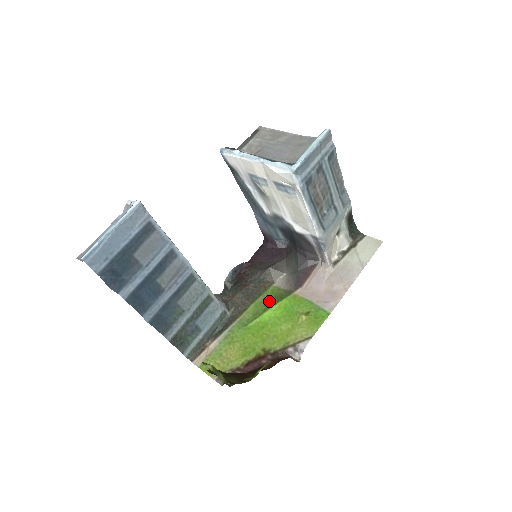
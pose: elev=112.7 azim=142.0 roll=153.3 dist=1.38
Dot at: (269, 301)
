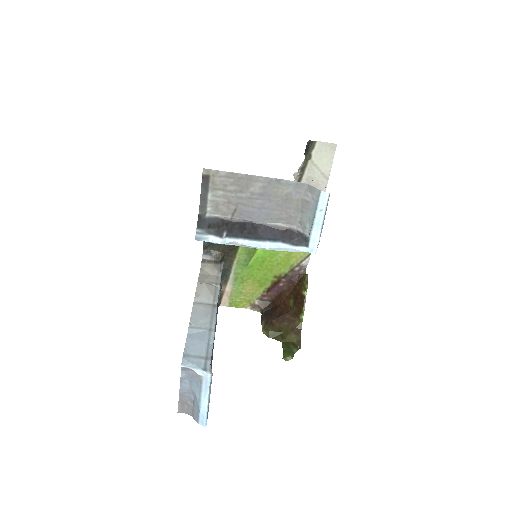
Dot at: occluded
